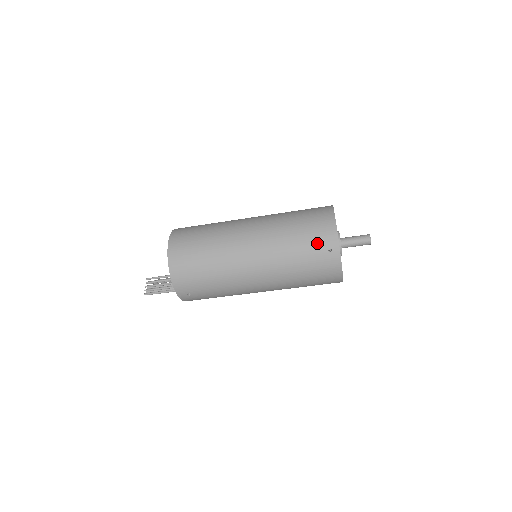
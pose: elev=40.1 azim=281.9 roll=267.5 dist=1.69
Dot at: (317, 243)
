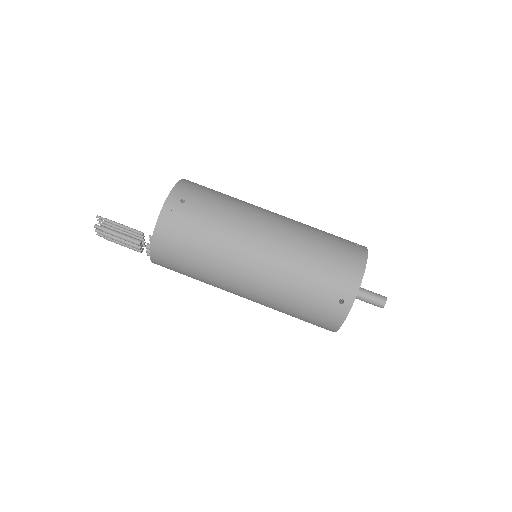
Dot at: occluded
